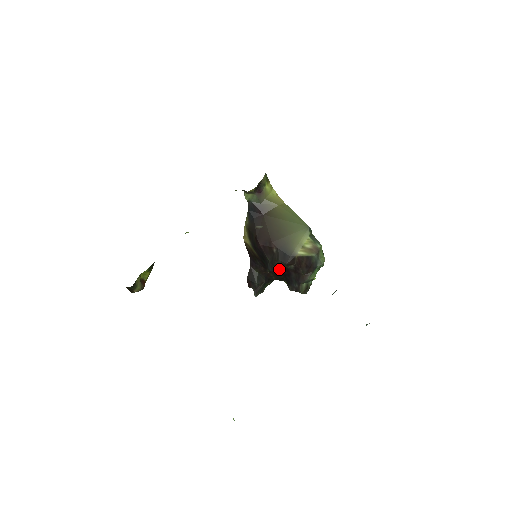
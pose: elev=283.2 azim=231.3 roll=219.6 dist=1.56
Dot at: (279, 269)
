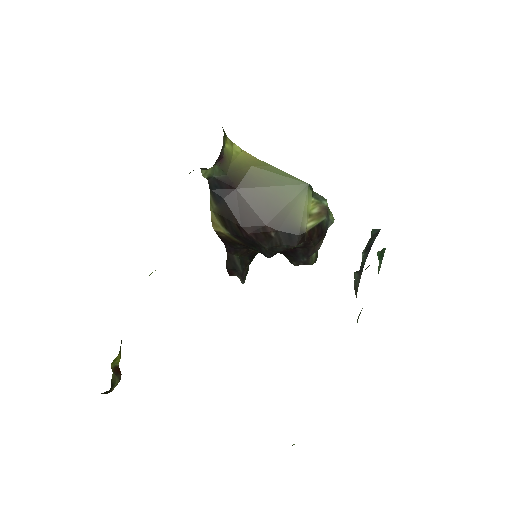
Dot at: occluded
